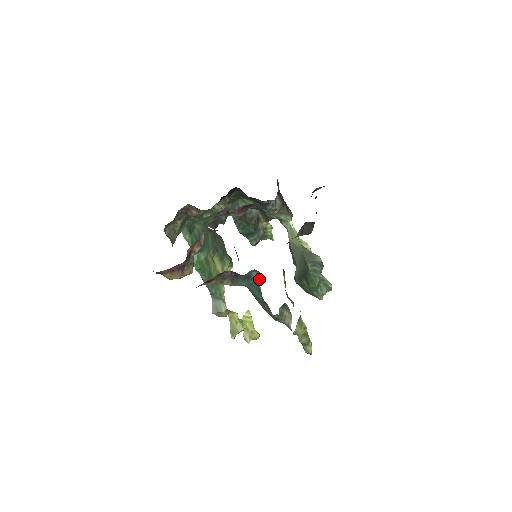
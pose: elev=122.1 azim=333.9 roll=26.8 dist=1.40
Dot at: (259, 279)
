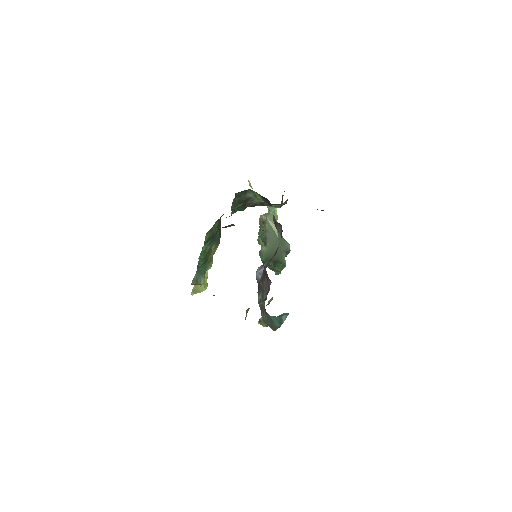
Dot at: (286, 317)
